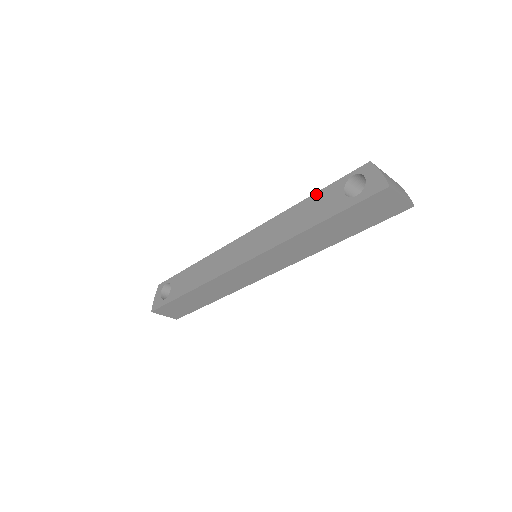
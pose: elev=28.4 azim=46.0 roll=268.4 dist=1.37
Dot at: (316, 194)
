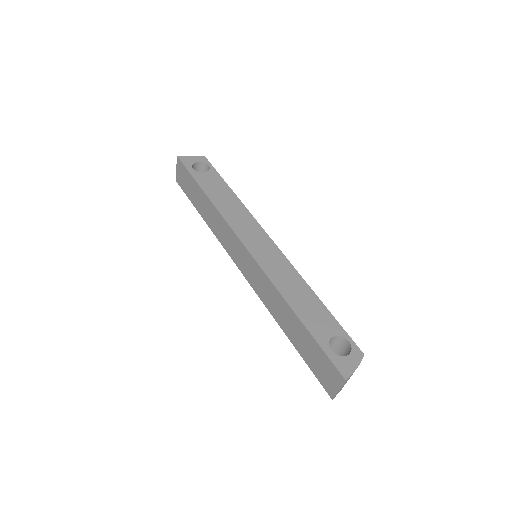
Dot at: (326, 308)
